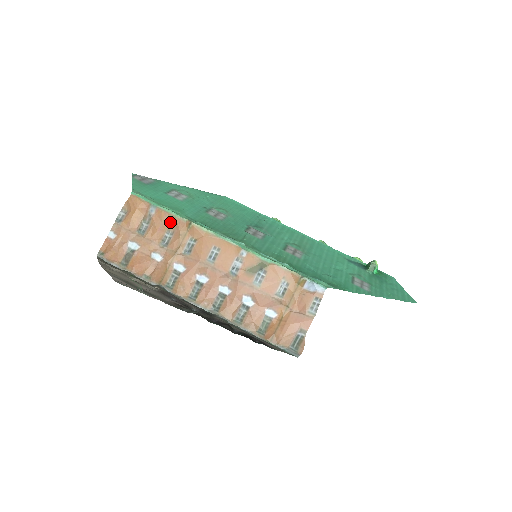
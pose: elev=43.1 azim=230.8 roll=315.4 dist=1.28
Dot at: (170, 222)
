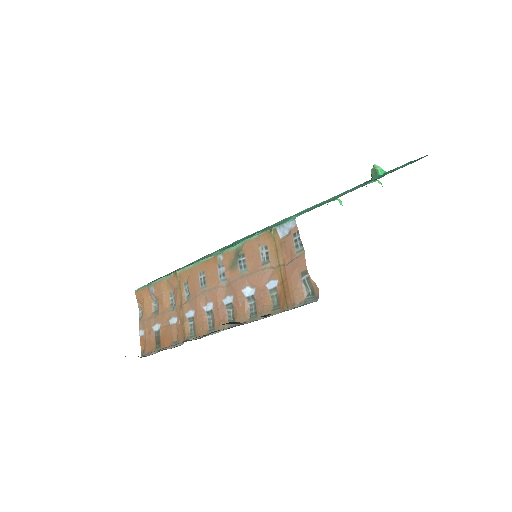
Dot at: (167, 287)
